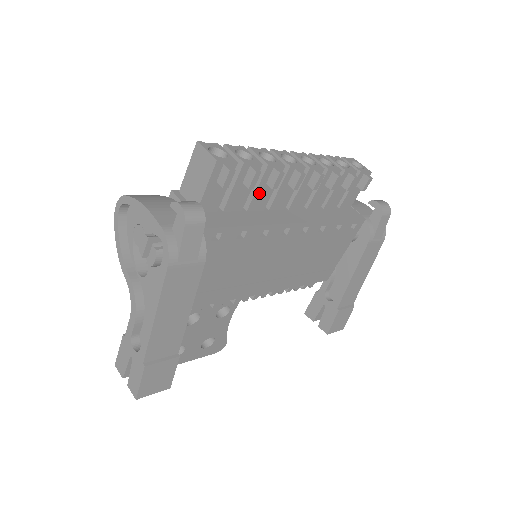
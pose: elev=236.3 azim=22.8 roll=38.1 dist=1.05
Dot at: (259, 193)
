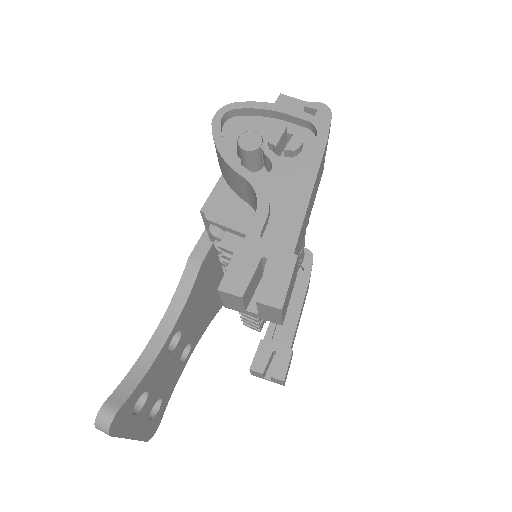
Dot at: occluded
